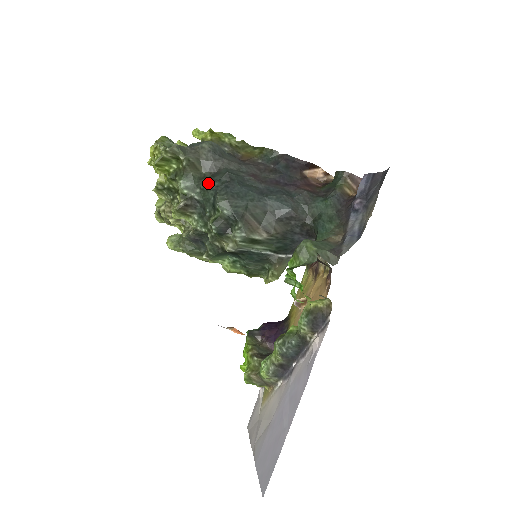
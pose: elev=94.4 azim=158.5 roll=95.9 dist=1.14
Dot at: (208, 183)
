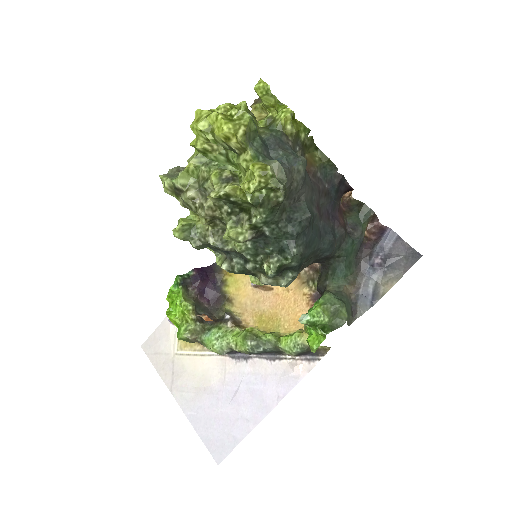
Dot at: (288, 222)
